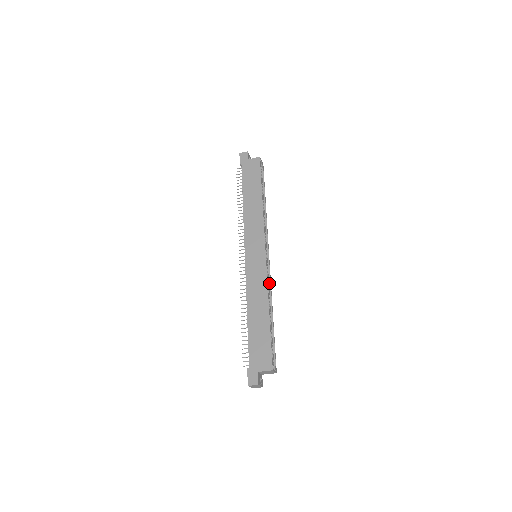
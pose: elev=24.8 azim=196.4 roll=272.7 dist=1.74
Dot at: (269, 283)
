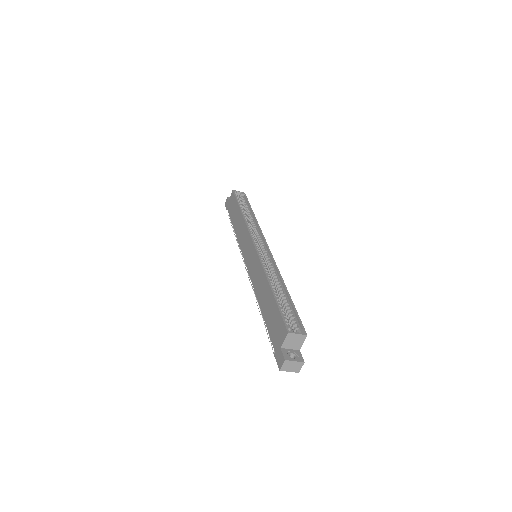
Dot at: (274, 265)
